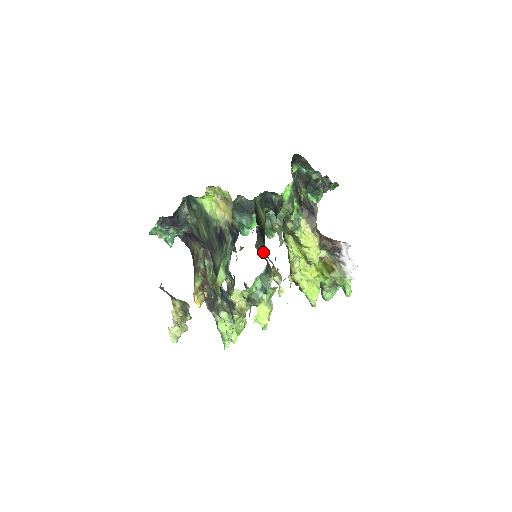
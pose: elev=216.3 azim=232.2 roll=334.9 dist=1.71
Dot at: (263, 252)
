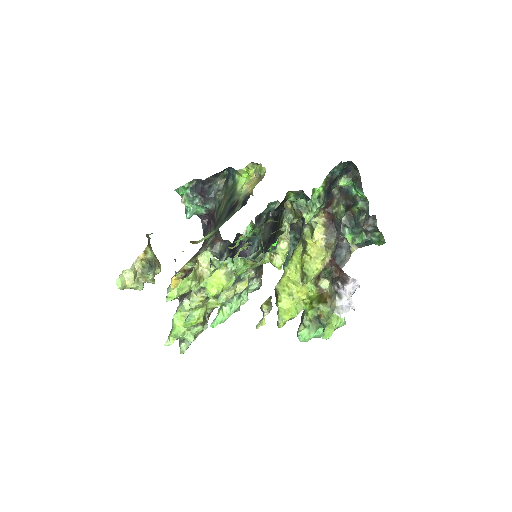
Dot at: (263, 244)
